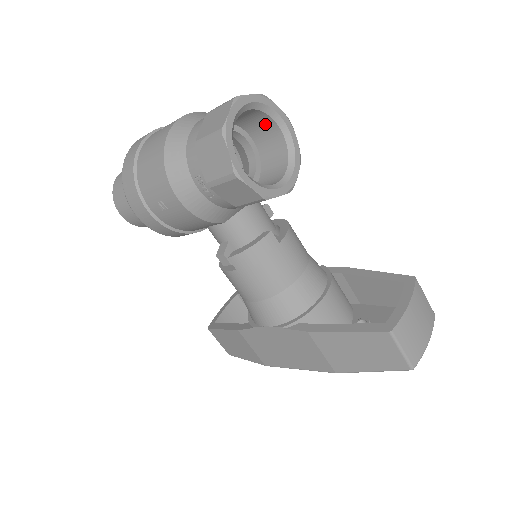
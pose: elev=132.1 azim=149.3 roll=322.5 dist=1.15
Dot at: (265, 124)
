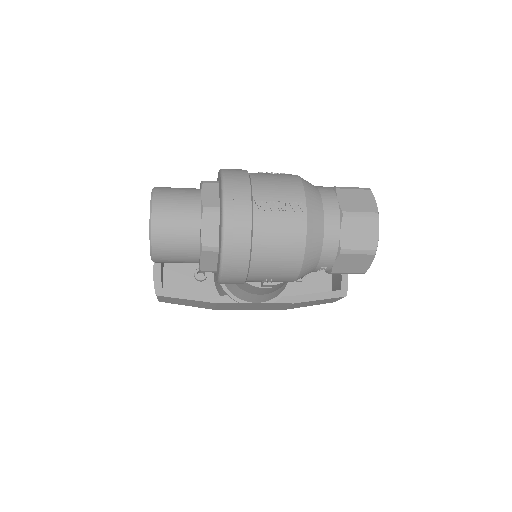
Dot at: occluded
